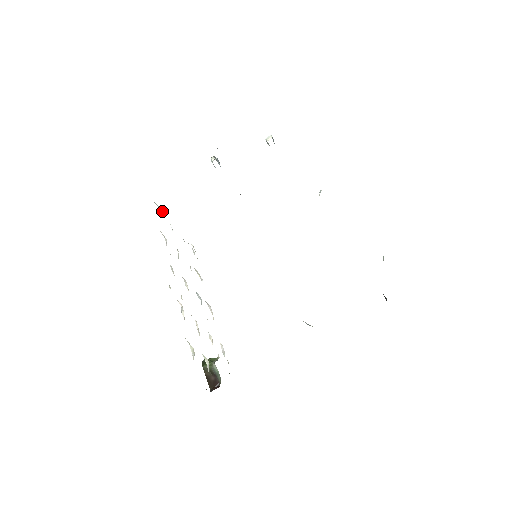
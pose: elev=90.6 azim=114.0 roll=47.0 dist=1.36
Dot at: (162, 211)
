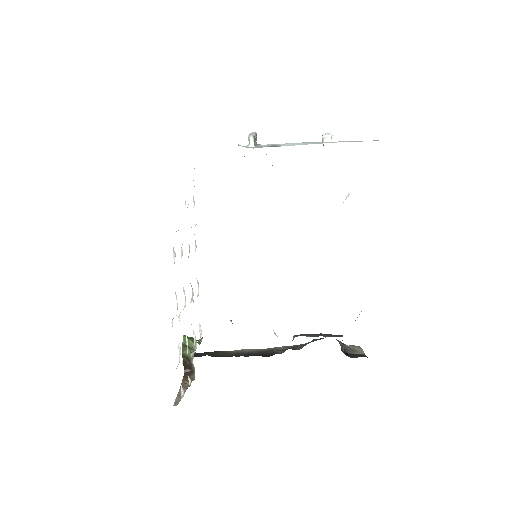
Dot at: occluded
